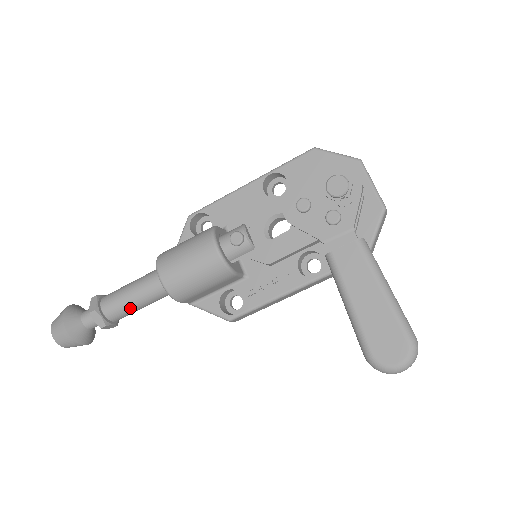
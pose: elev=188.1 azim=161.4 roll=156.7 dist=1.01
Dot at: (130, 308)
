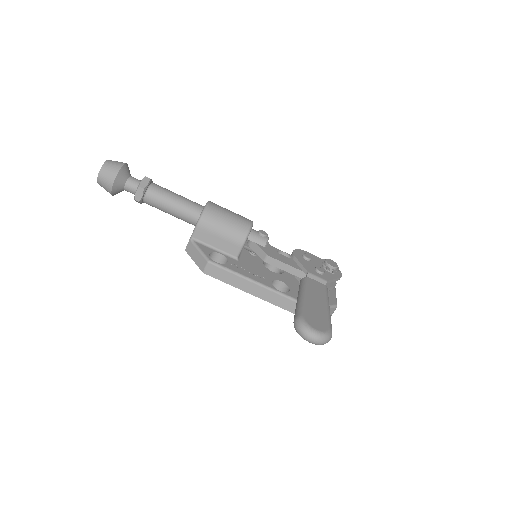
Dot at: (168, 199)
